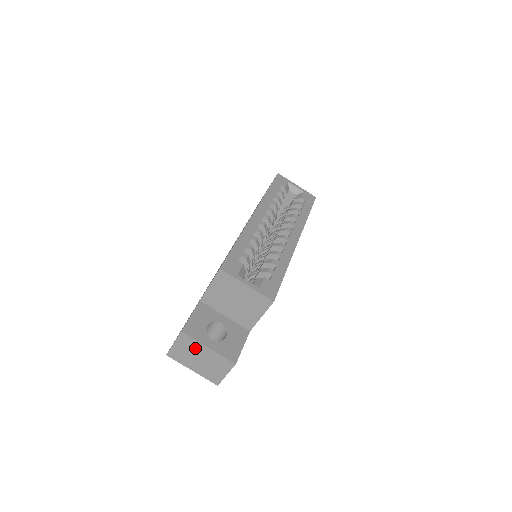
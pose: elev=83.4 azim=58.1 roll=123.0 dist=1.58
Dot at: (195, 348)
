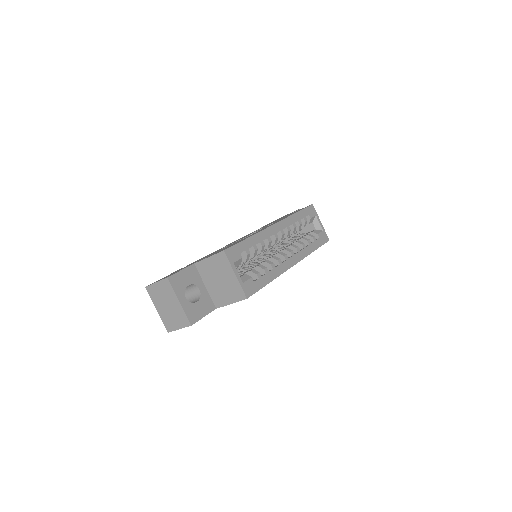
Dot at: (170, 295)
